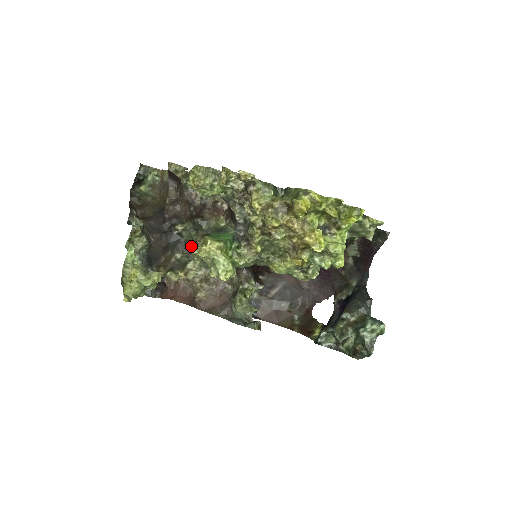
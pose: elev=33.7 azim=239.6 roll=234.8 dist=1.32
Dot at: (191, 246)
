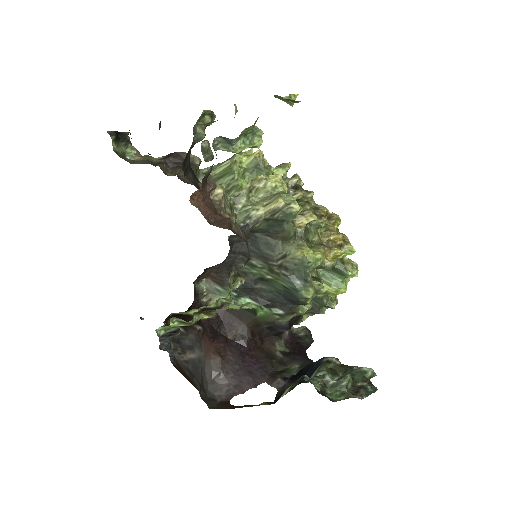
Dot at: occluded
